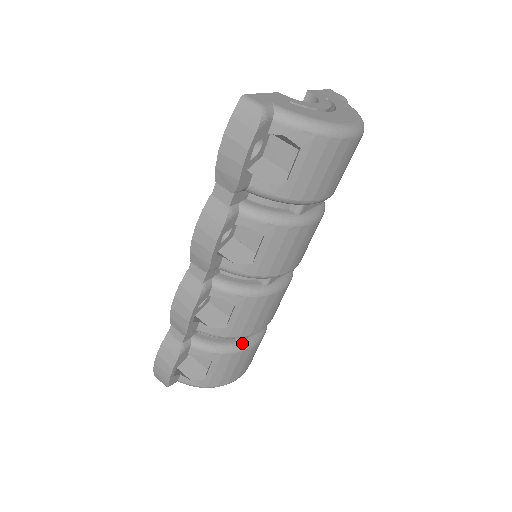
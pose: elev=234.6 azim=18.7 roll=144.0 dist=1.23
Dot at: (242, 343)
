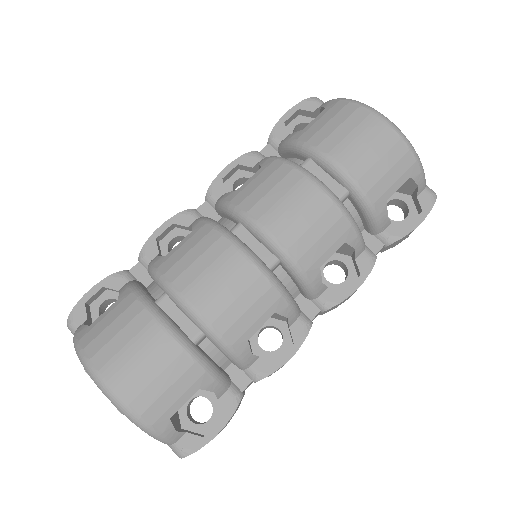
Dot at: (156, 304)
